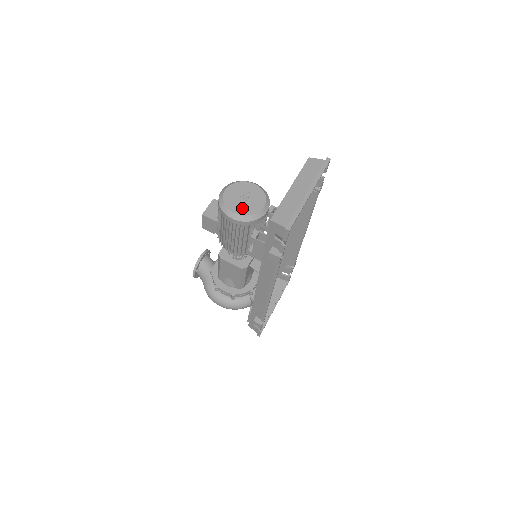
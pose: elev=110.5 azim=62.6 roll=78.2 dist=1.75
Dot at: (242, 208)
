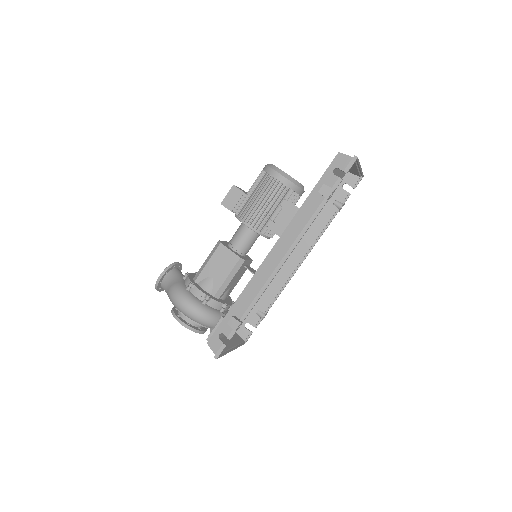
Dot at: occluded
